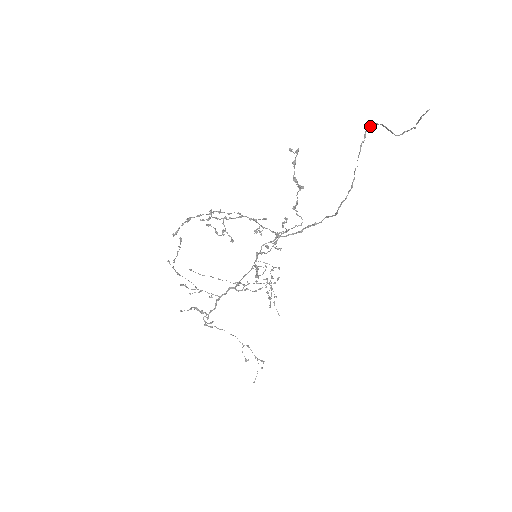
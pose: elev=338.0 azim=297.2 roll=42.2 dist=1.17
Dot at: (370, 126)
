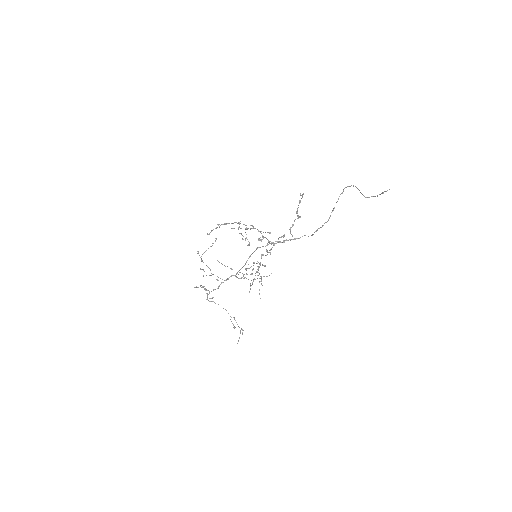
Dot at: (348, 186)
